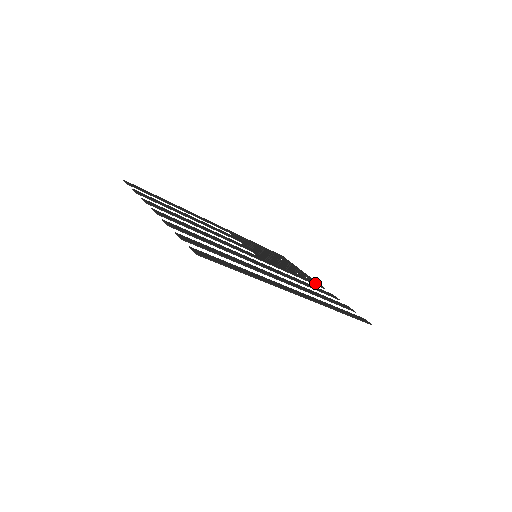
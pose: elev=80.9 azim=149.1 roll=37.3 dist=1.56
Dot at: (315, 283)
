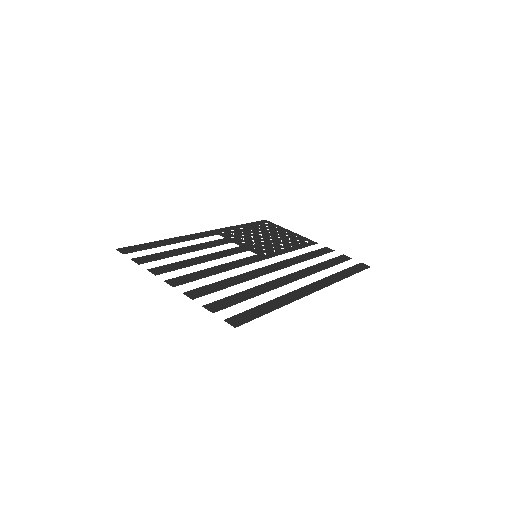
Dot at: (308, 243)
